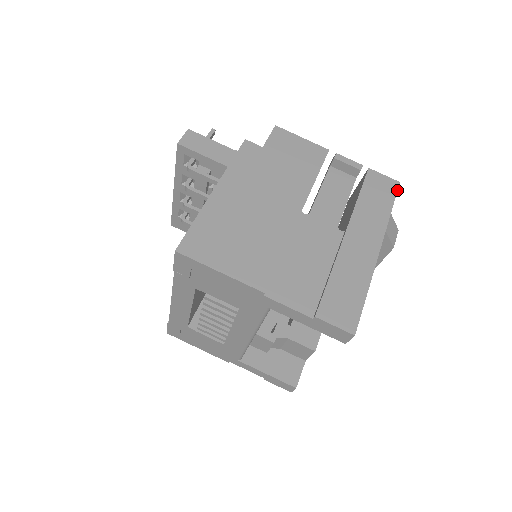
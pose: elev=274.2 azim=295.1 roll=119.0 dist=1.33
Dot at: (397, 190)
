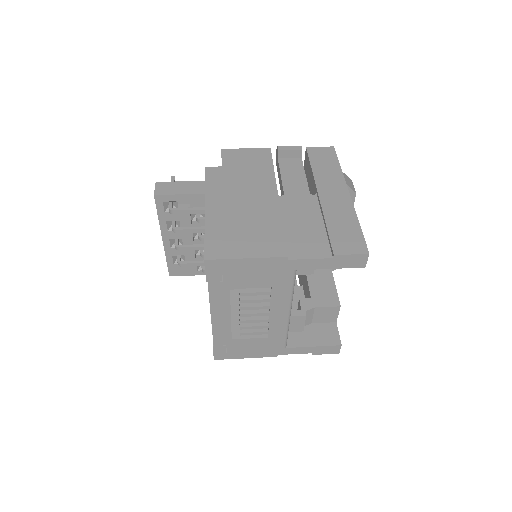
Dot at: (335, 152)
